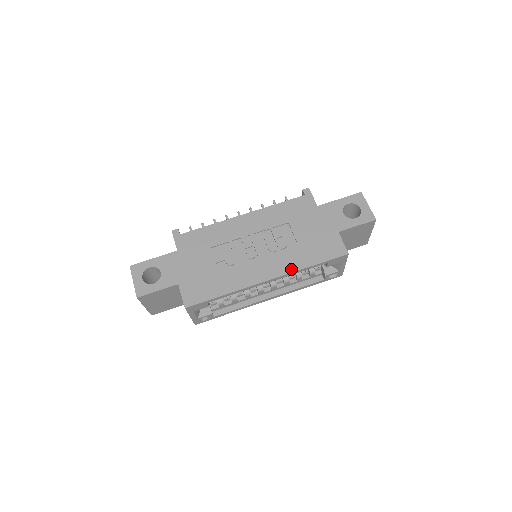
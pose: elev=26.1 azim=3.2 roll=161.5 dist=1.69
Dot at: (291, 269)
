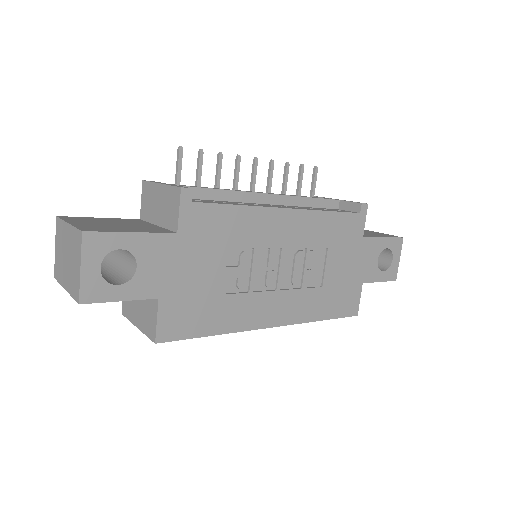
Dot at: (302, 318)
